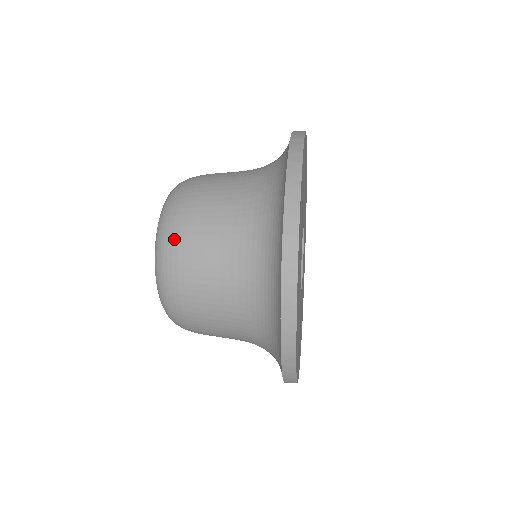
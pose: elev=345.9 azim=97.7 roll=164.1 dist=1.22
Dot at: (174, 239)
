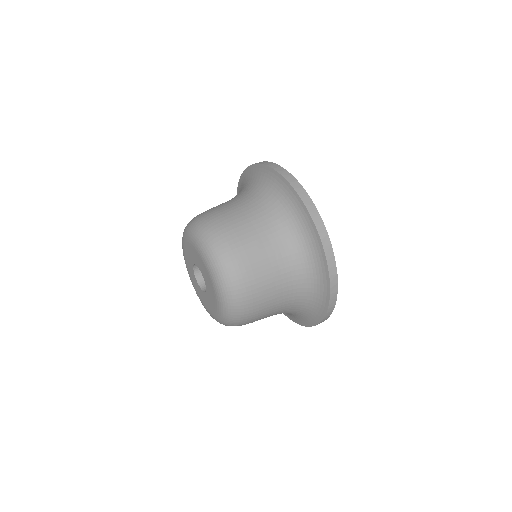
Dot at: (244, 323)
